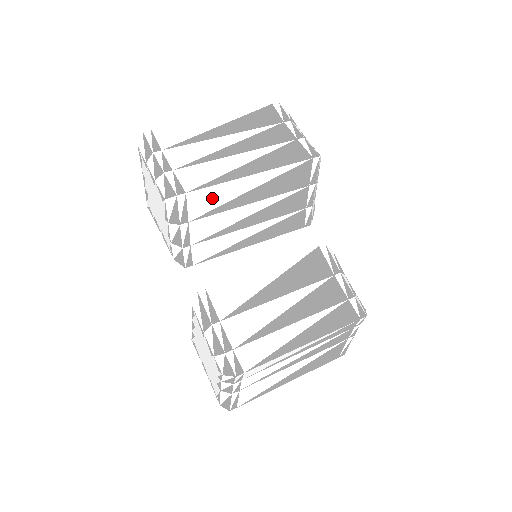
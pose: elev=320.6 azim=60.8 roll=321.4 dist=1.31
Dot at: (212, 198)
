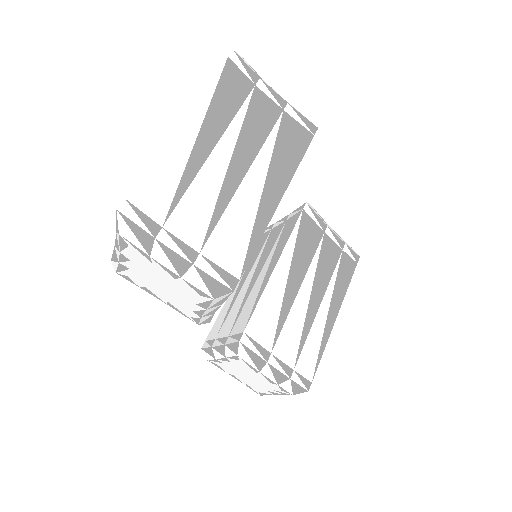
Dot at: occluded
